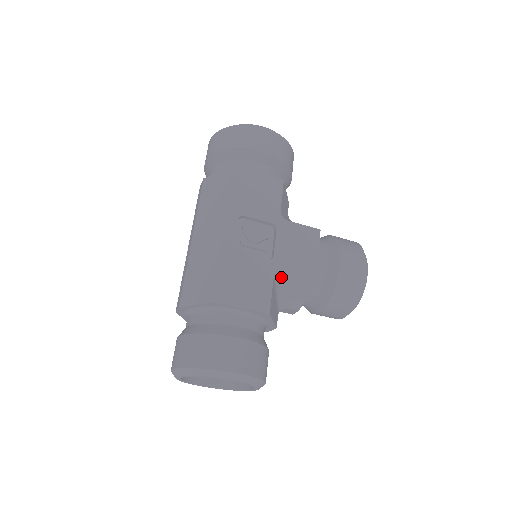
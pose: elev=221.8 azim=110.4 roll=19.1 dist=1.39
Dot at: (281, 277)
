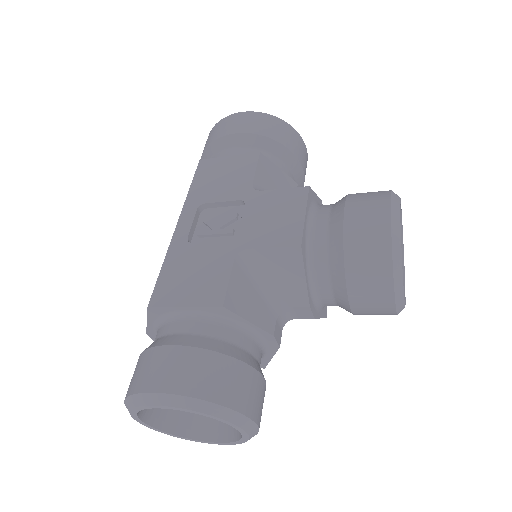
Dot at: (252, 259)
